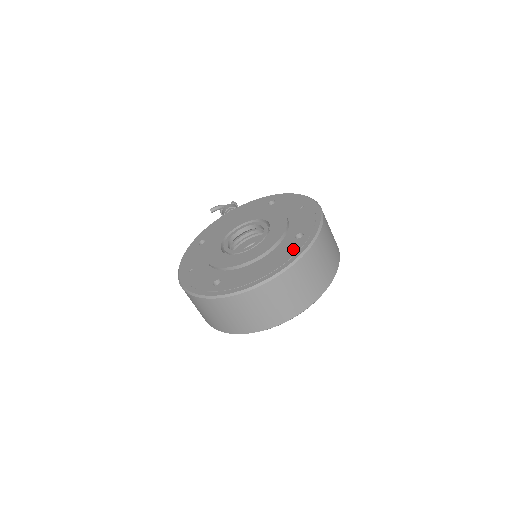
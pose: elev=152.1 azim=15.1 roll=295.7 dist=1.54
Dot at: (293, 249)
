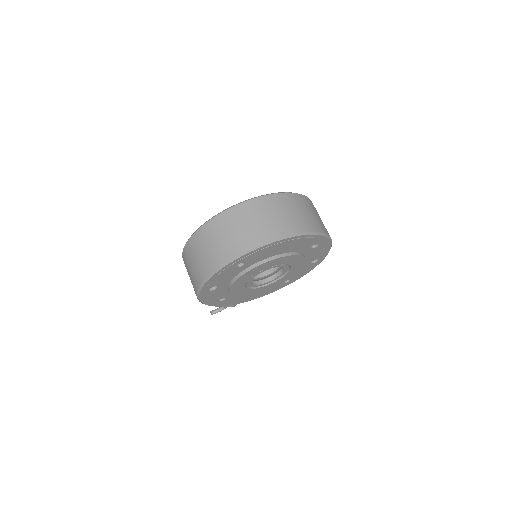
Dot at: occluded
